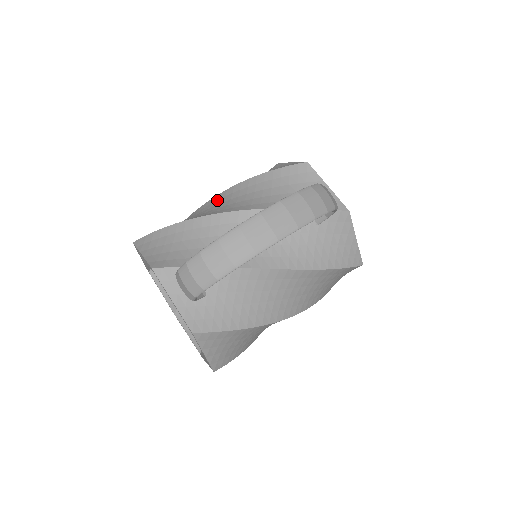
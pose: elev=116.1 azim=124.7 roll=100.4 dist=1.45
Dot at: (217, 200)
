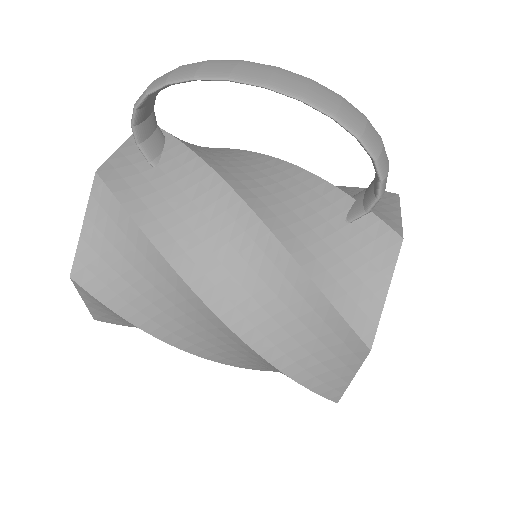
Dot at: occluded
